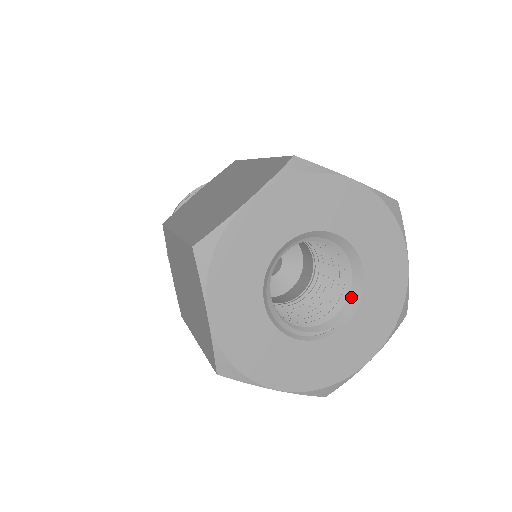
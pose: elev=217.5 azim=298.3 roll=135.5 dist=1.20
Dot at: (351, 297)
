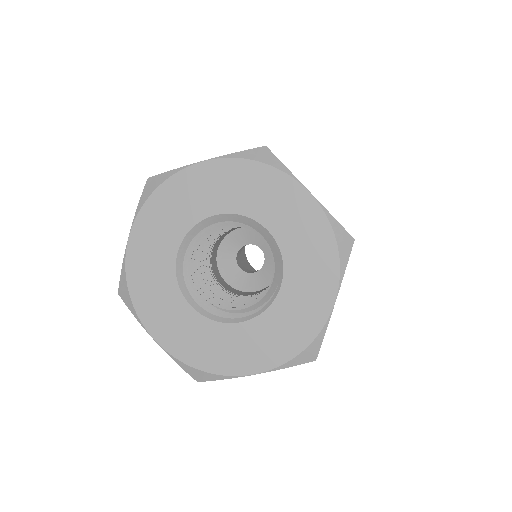
Dot at: (275, 258)
